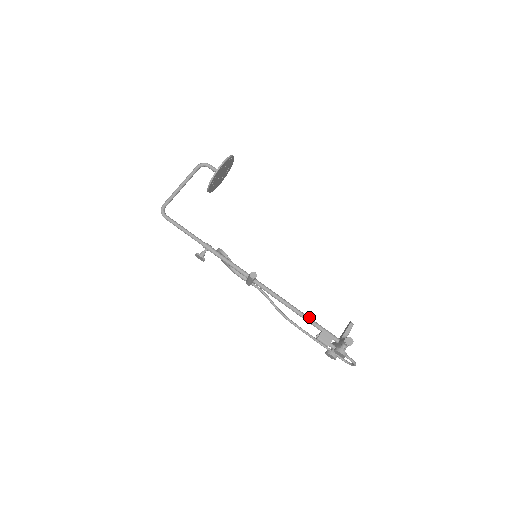
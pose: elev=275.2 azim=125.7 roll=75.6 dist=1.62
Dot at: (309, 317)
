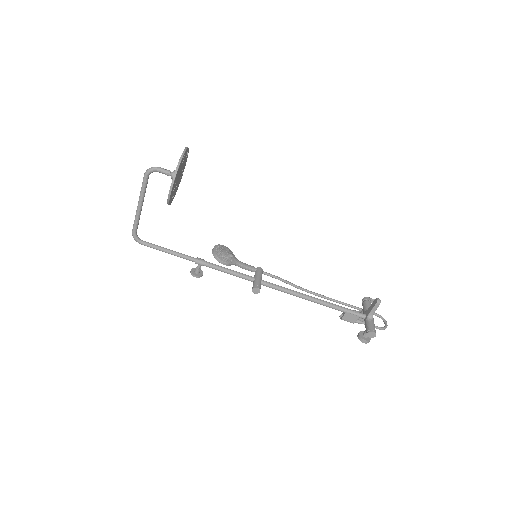
Dot at: (329, 303)
